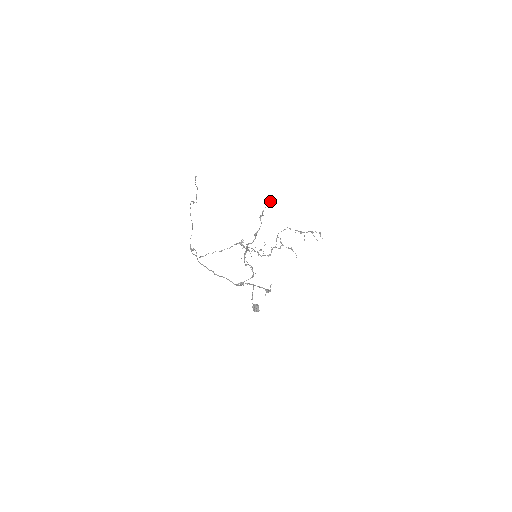
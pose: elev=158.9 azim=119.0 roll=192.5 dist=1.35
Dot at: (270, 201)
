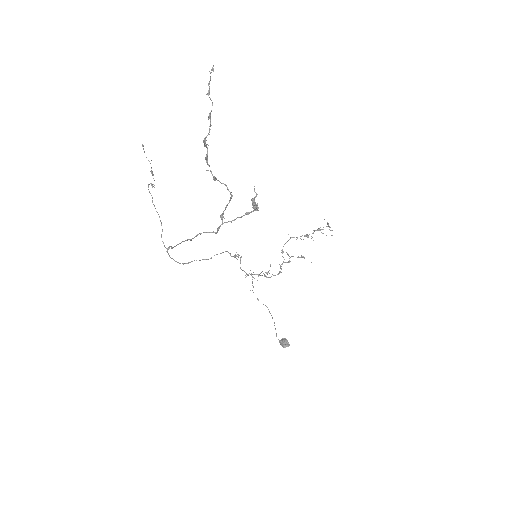
Dot at: occluded
